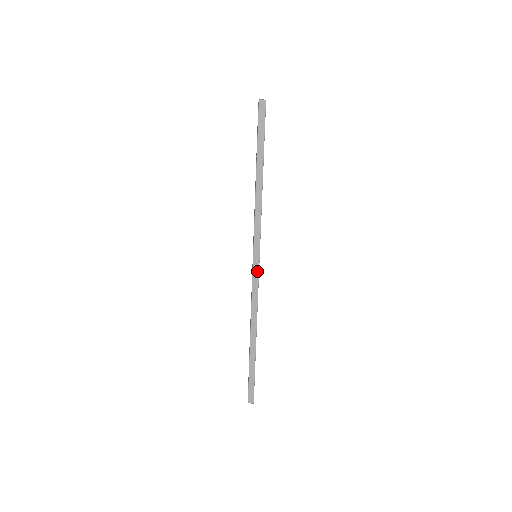
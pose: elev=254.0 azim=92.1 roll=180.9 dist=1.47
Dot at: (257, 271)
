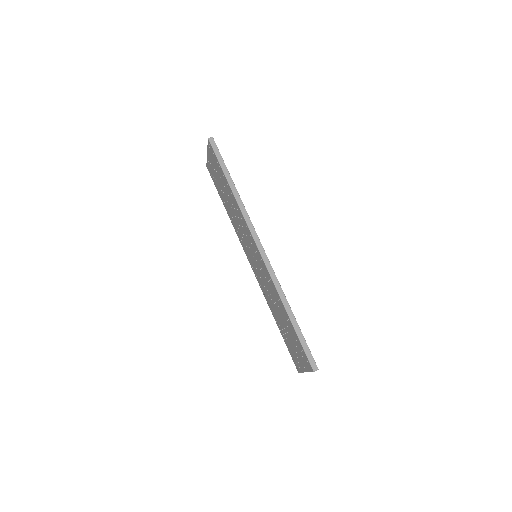
Dot at: (262, 250)
